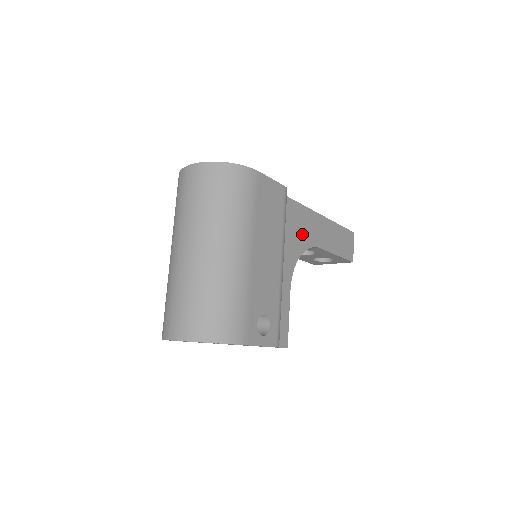
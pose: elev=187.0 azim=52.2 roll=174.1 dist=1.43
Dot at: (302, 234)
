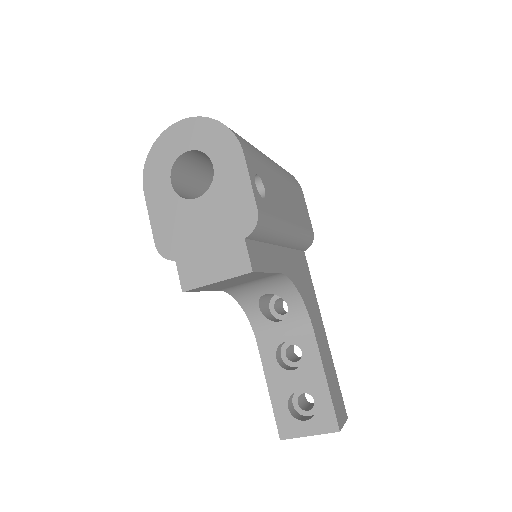
Dot at: (306, 293)
